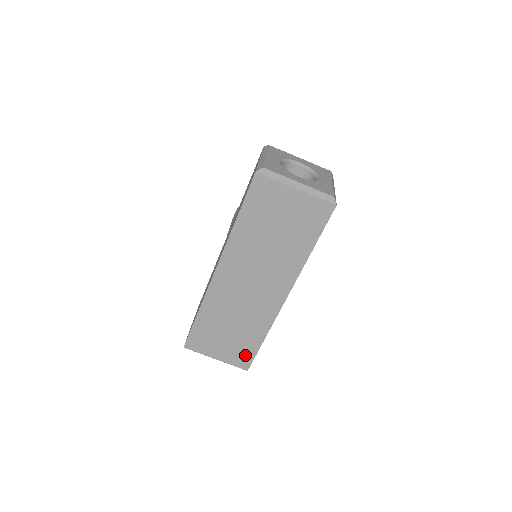
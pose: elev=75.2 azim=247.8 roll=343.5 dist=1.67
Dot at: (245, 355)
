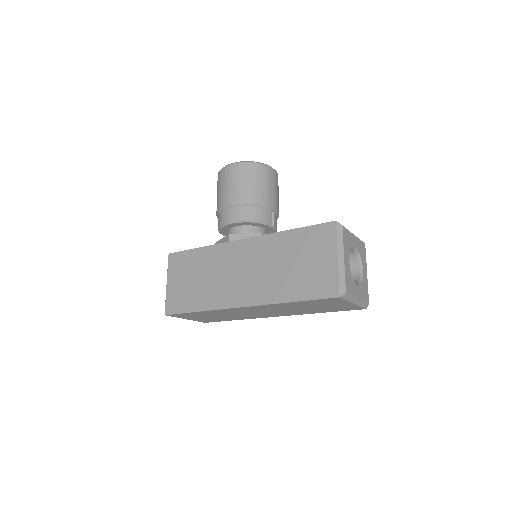
Dot at: occluded
